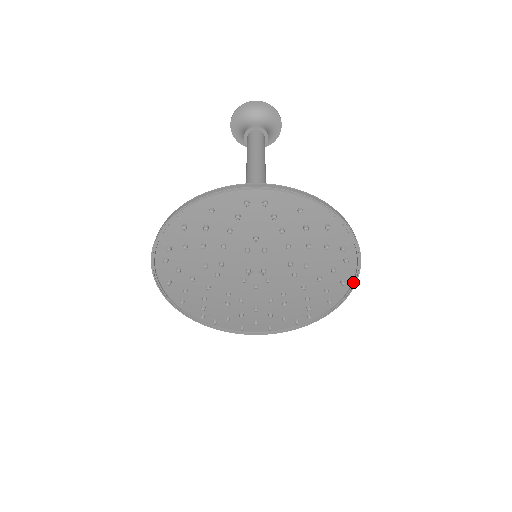
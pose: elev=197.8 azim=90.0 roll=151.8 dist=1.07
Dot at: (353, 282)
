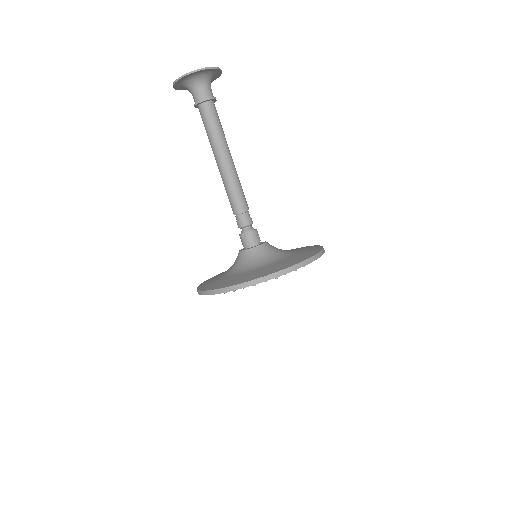
Dot at: (320, 256)
